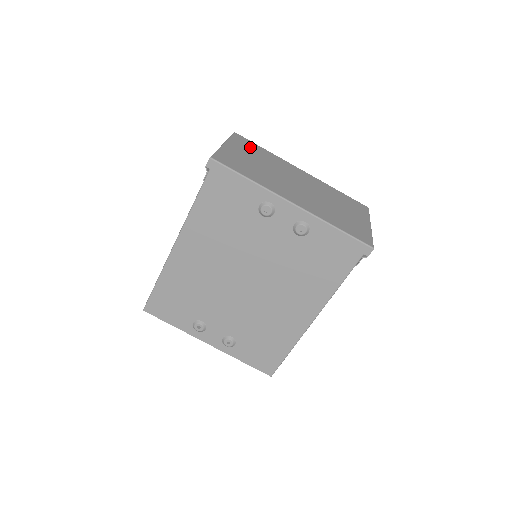
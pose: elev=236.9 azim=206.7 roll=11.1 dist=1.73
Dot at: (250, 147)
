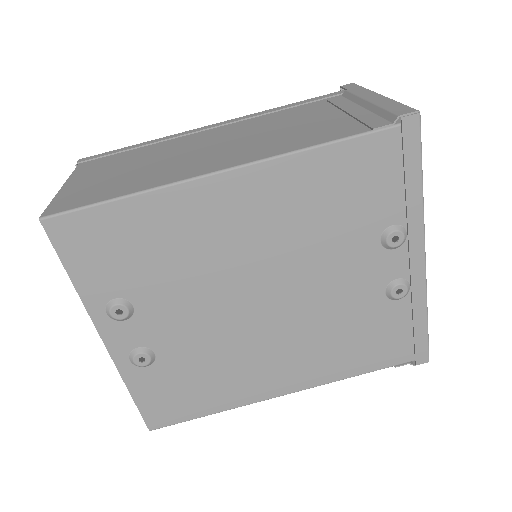
Dot at: occluded
